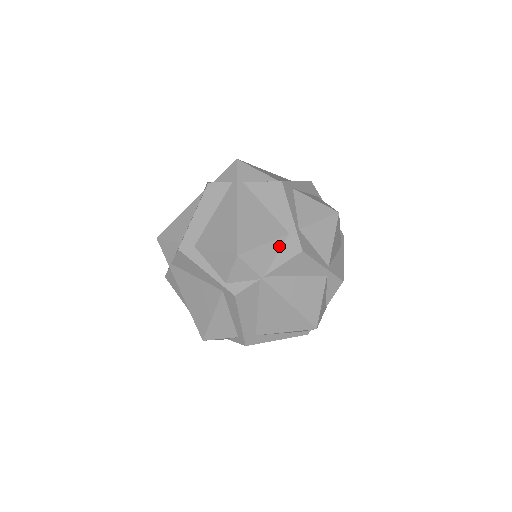
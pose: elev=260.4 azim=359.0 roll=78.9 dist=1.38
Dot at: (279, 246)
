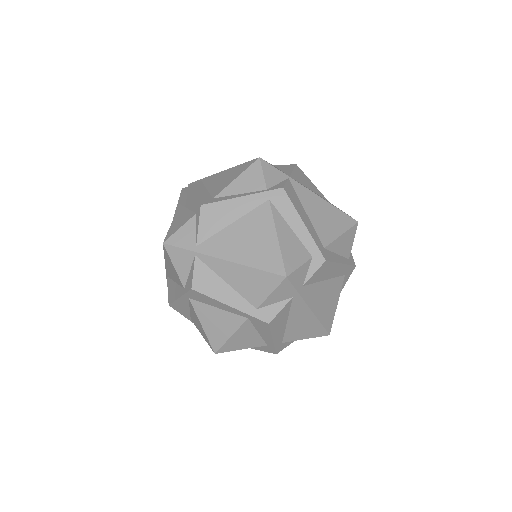
Dot at: occluded
